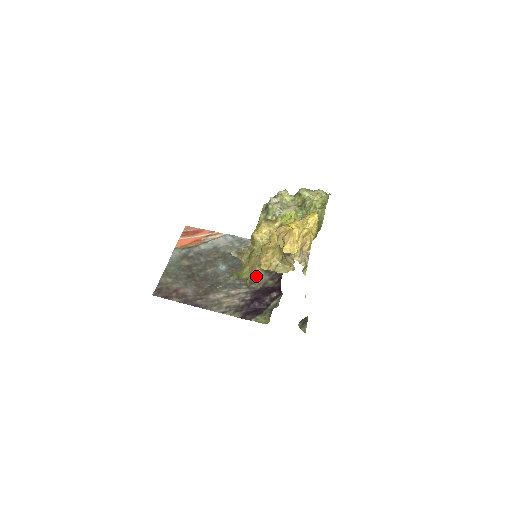
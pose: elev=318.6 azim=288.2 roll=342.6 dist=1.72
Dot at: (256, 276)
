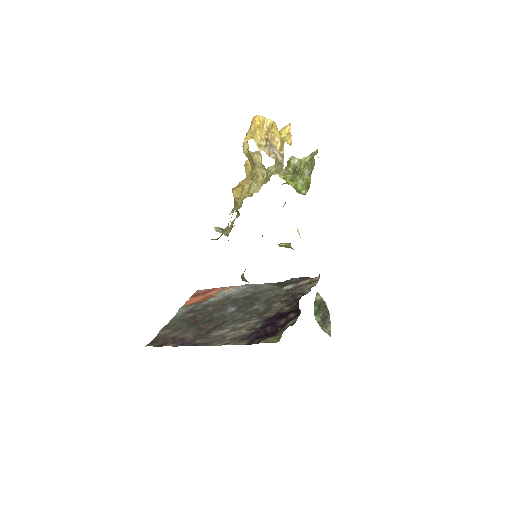
Dot at: (270, 307)
